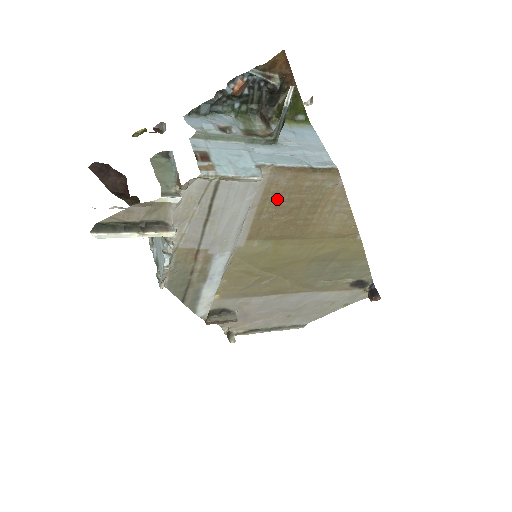
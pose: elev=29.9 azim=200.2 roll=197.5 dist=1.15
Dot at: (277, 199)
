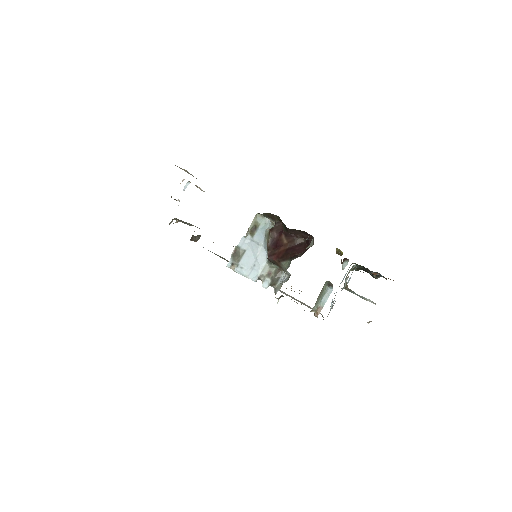
Dot at: occluded
